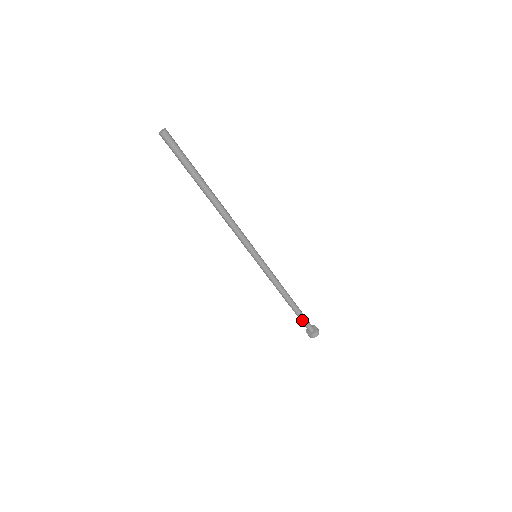
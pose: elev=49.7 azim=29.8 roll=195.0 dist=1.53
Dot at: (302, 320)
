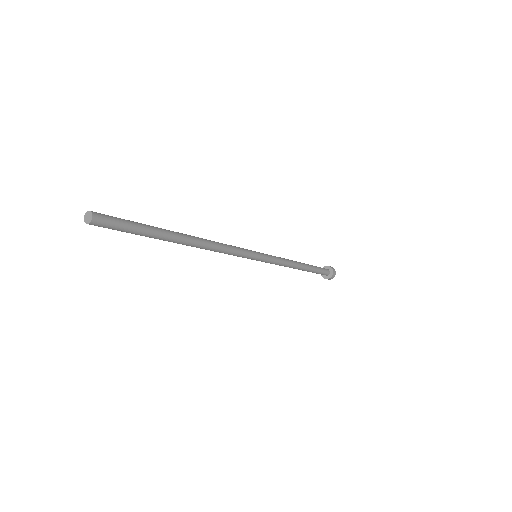
Dot at: (316, 273)
